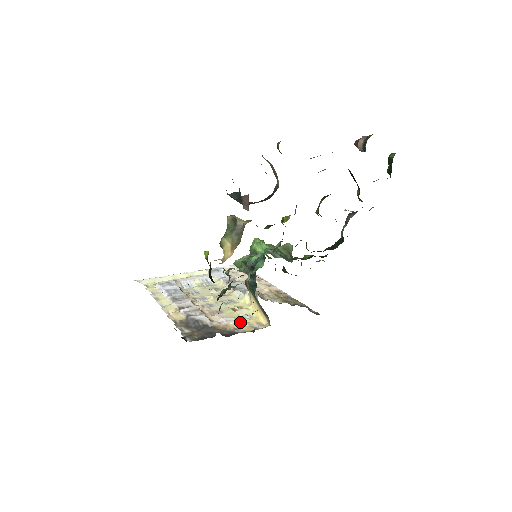
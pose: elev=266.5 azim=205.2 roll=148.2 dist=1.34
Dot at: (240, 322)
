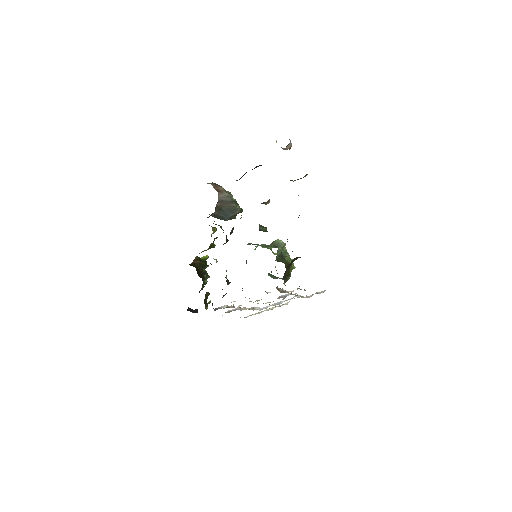
Dot at: occluded
